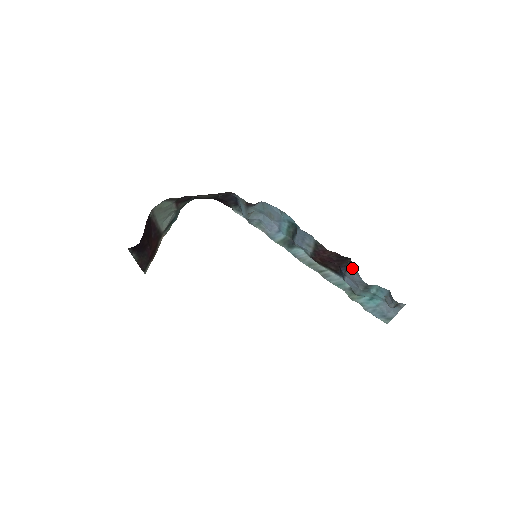
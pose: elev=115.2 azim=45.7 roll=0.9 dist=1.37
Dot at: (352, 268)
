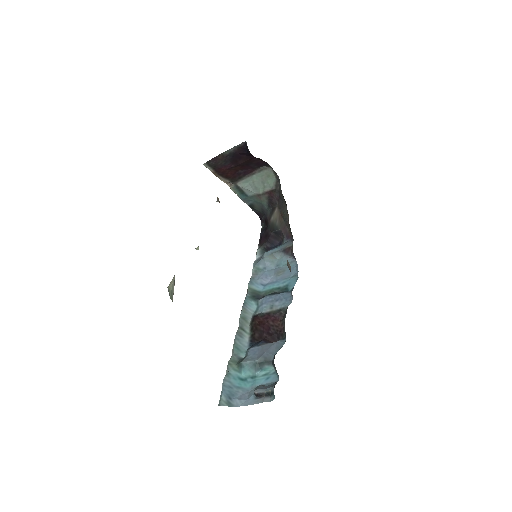
Dot at: (281, 342)
